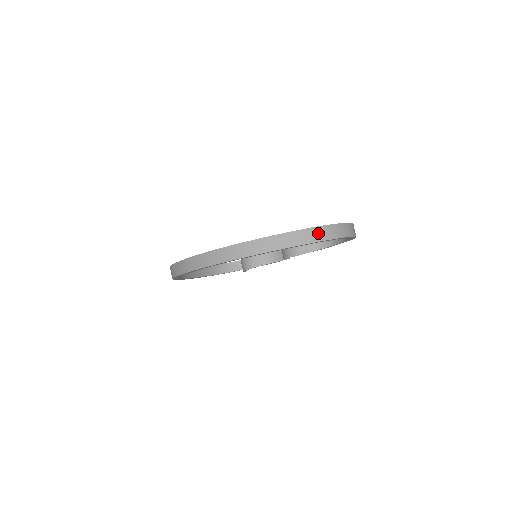
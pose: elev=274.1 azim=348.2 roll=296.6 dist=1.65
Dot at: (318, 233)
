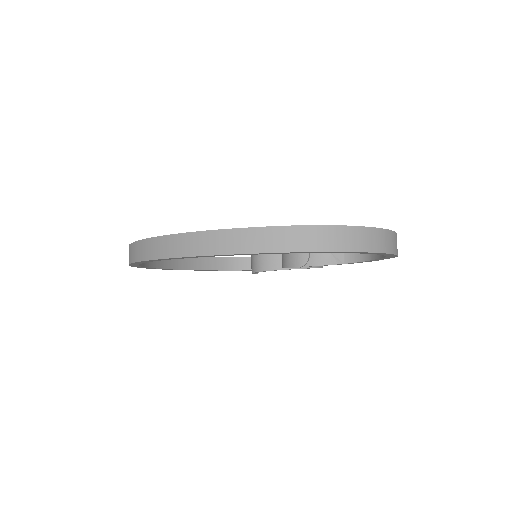
Dot at: (309, 237)
